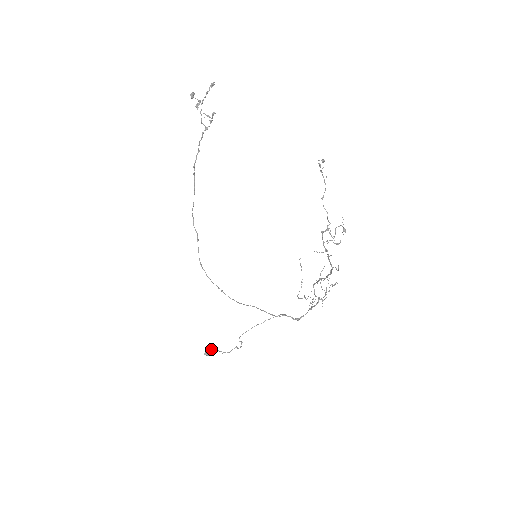
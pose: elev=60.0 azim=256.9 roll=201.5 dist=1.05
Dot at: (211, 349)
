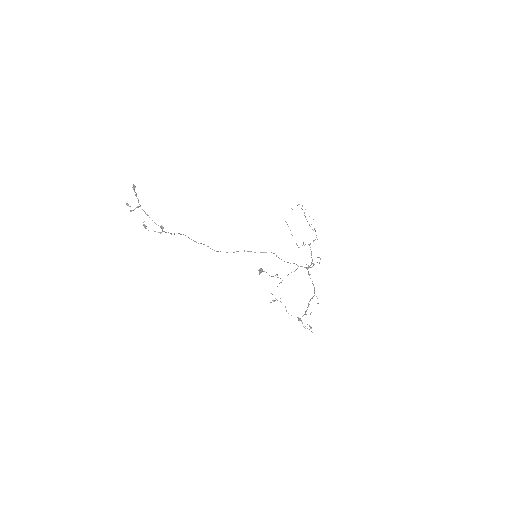
Dot at: (261, 270)
